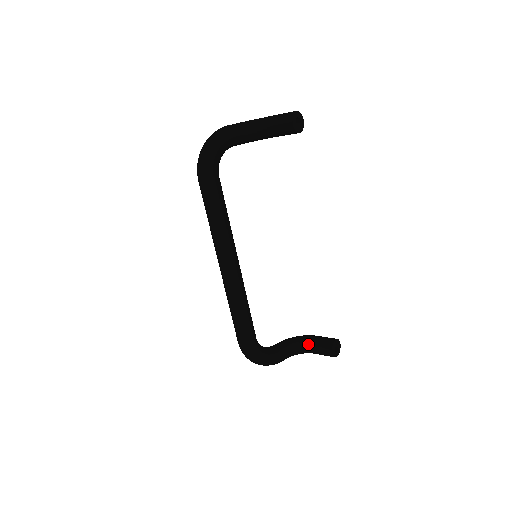
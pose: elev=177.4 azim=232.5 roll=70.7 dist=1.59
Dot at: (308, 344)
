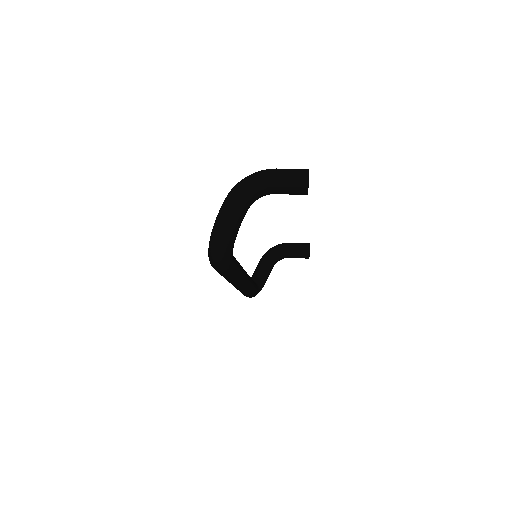
Dot at: (287, 256)
